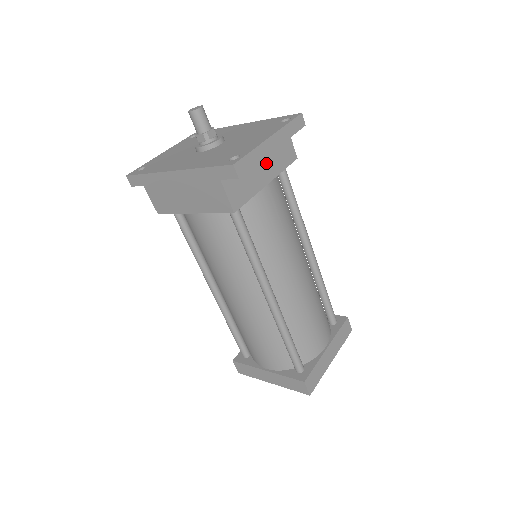
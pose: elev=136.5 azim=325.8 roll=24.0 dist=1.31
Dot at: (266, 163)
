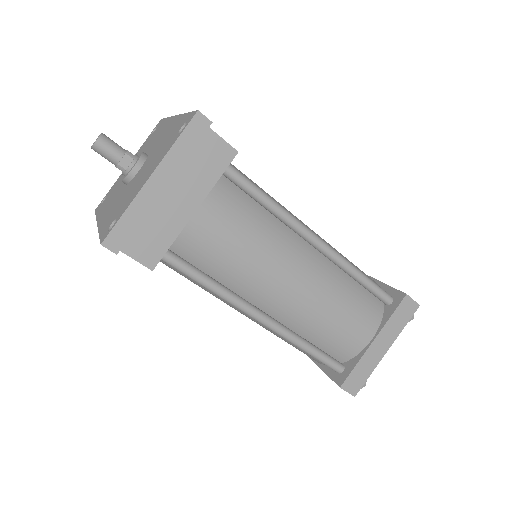
Dot at: (182, 189)
